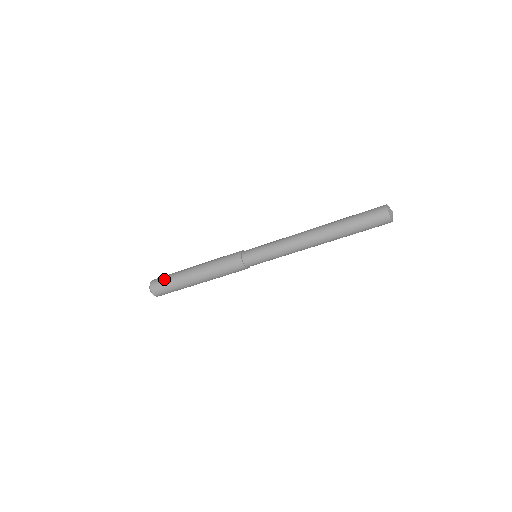
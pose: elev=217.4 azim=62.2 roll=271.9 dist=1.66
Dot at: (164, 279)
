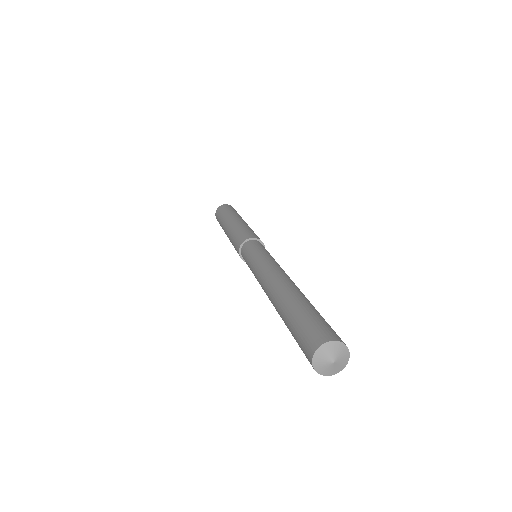
Dot at: (218, 219)
